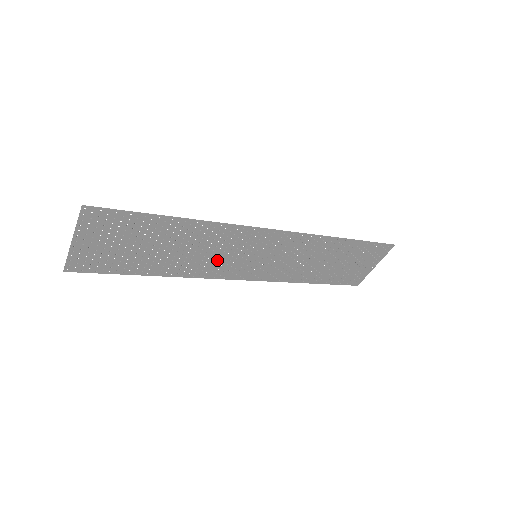
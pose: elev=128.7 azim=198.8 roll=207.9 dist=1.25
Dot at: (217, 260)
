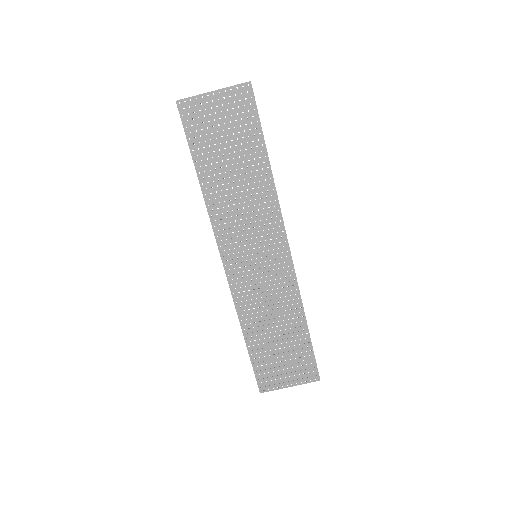
Dot at: (238, 224)
